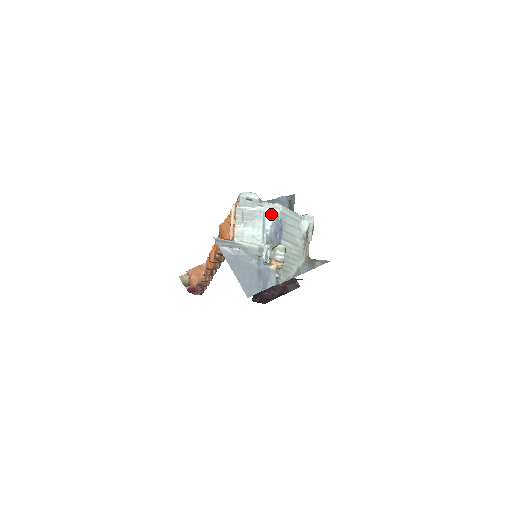
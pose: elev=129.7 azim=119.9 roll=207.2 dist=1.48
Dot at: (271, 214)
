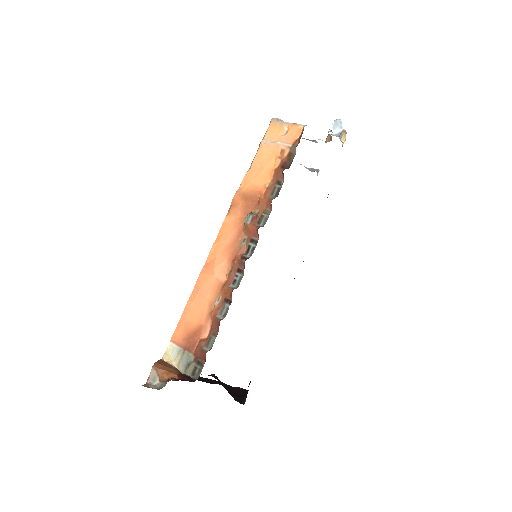
Dot at: occluded
